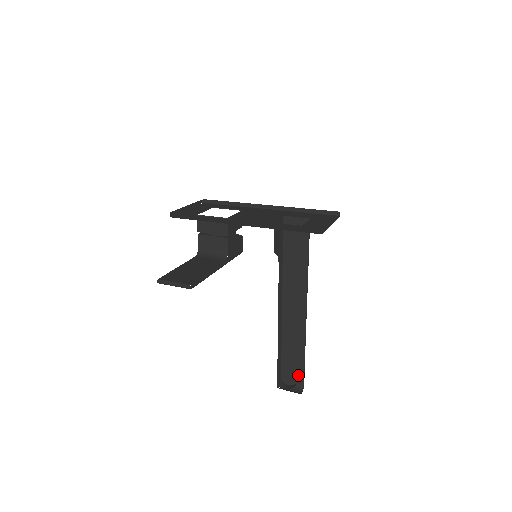
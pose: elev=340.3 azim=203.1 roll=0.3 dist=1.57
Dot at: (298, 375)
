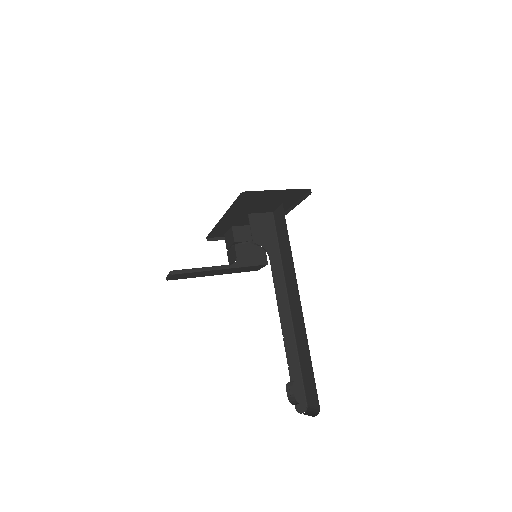
Dot at: (314, 394)
